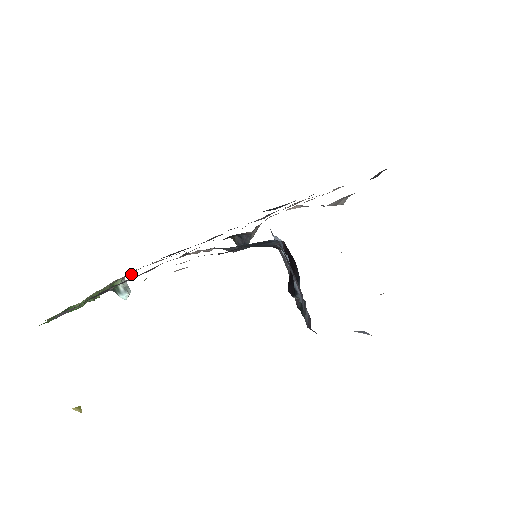
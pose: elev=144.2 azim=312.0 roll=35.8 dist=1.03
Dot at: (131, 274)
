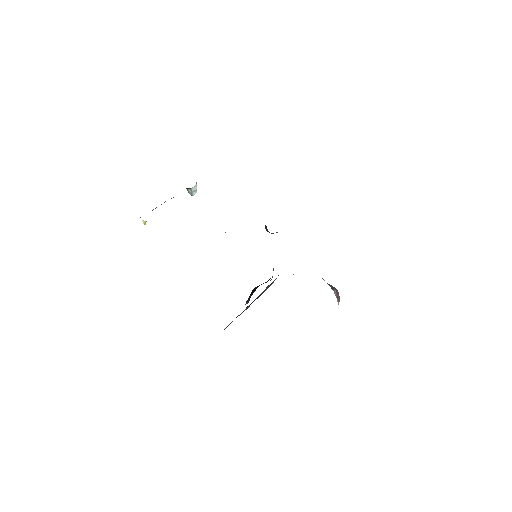
Dot at: occluded
